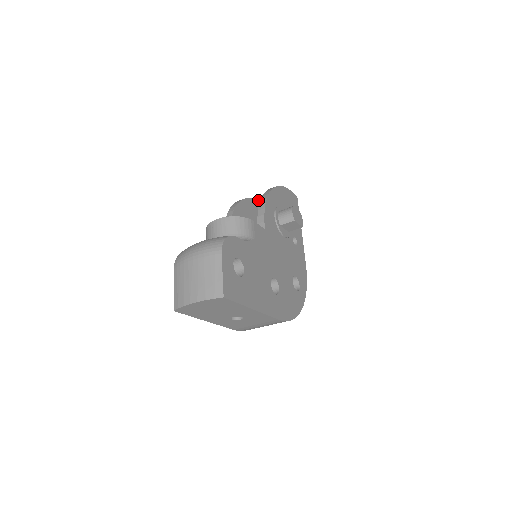
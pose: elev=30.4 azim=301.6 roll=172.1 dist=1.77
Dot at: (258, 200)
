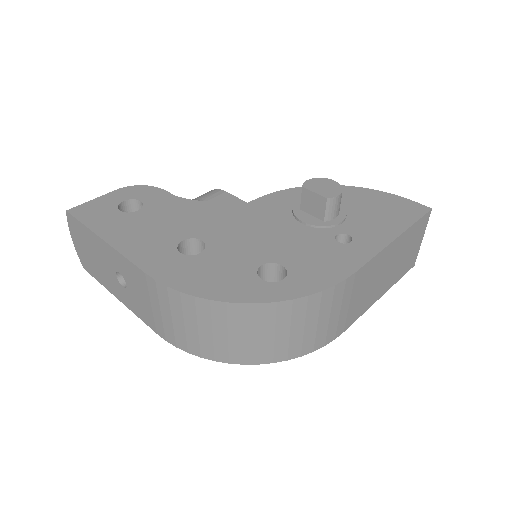
Dot at: occluded
